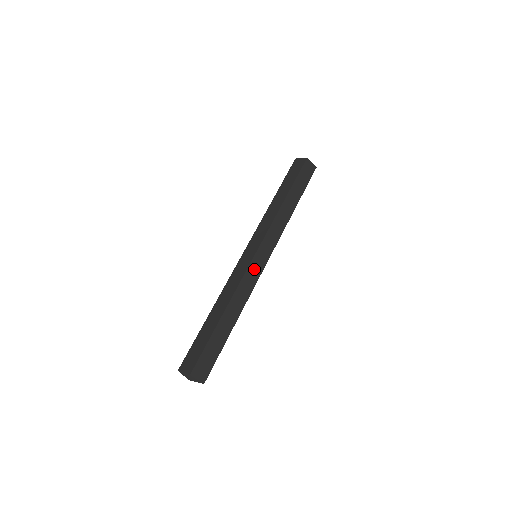
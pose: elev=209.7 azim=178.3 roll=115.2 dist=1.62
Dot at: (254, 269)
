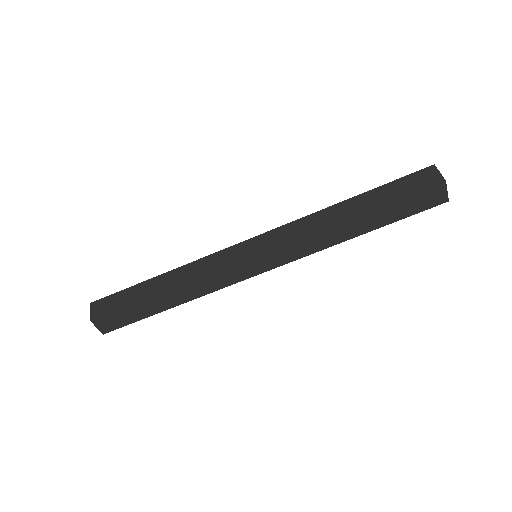
Dot at: (236, 272)
